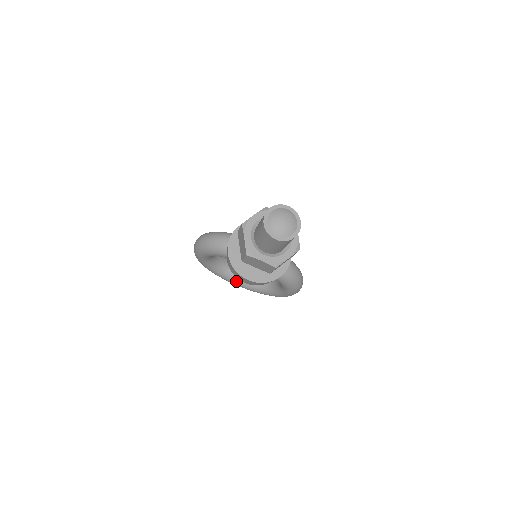
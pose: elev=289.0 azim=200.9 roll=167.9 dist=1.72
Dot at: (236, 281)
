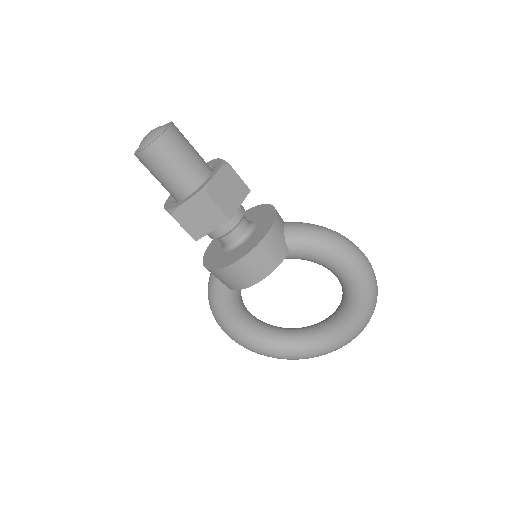
Dot at: (319, 342)
